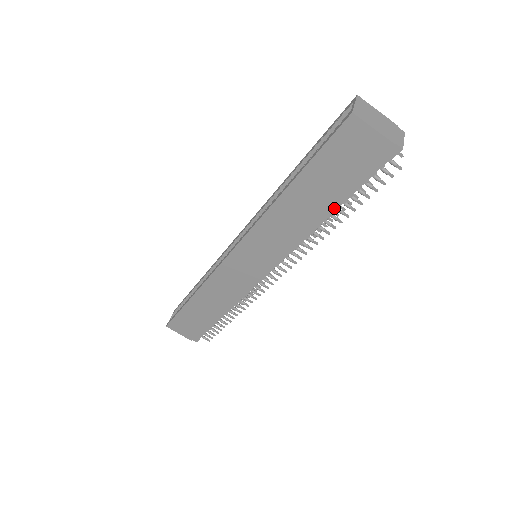
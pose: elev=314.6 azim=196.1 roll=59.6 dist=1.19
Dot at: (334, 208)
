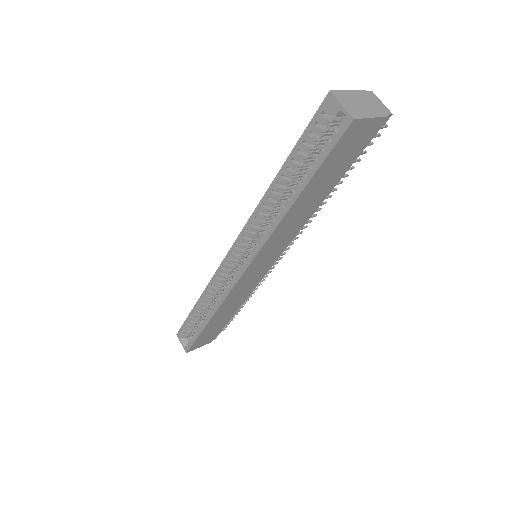
Dot at: (333, 187)
